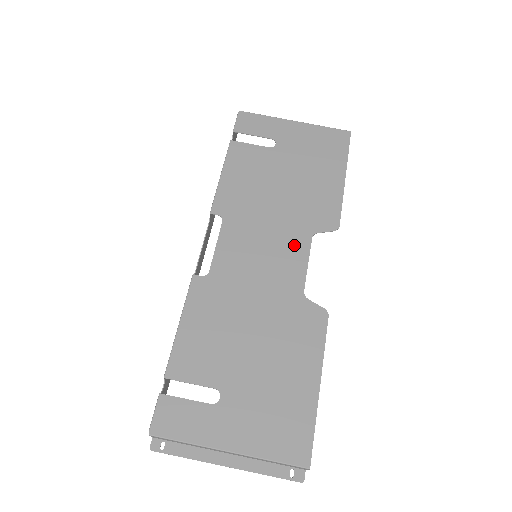
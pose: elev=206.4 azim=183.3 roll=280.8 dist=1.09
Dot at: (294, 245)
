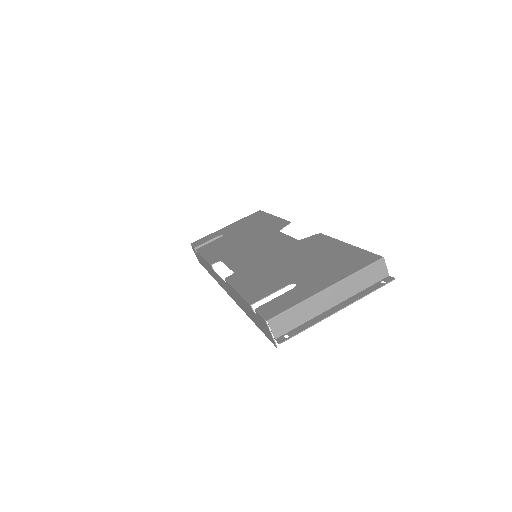
Dot at: (273, 238)
